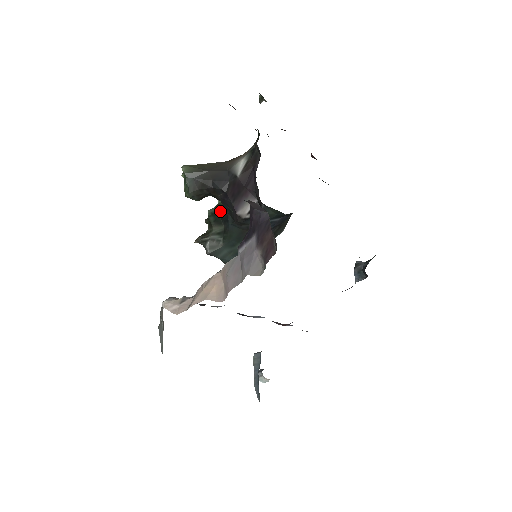
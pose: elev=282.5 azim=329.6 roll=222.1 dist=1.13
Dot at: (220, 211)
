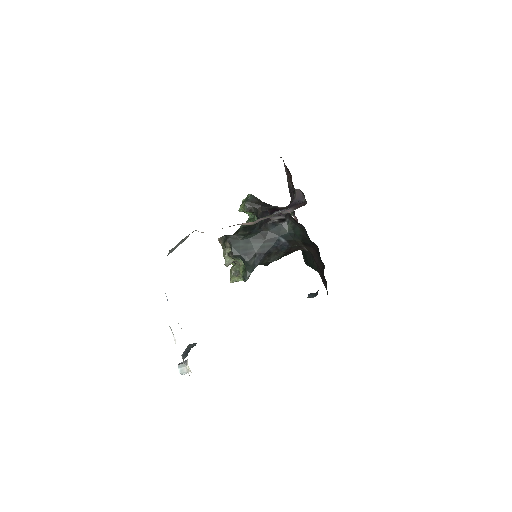
Dot at: (250, 226)
